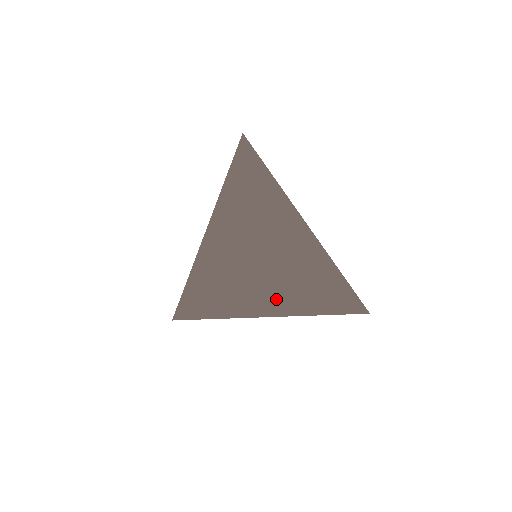
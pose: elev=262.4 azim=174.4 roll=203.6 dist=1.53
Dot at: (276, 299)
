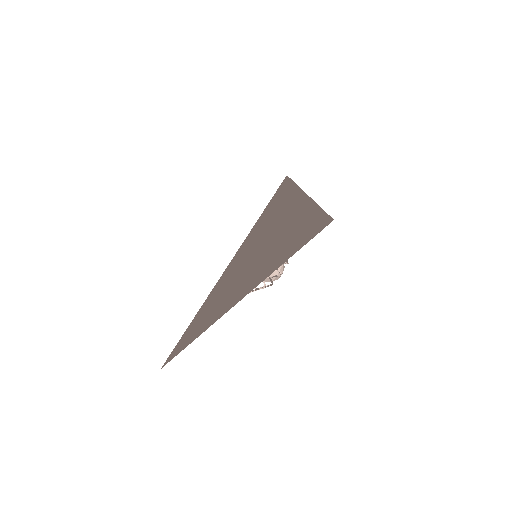
Dot at: (250, 280)
